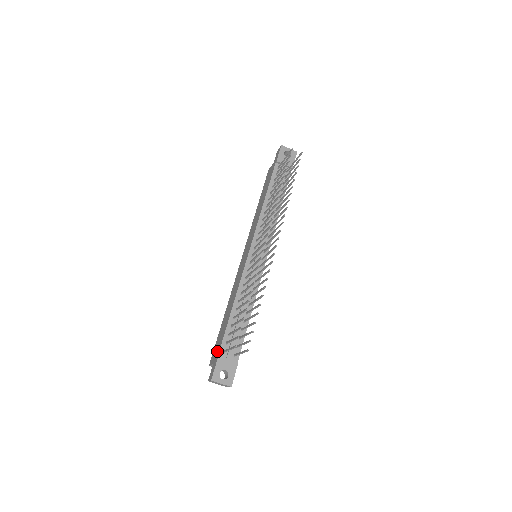
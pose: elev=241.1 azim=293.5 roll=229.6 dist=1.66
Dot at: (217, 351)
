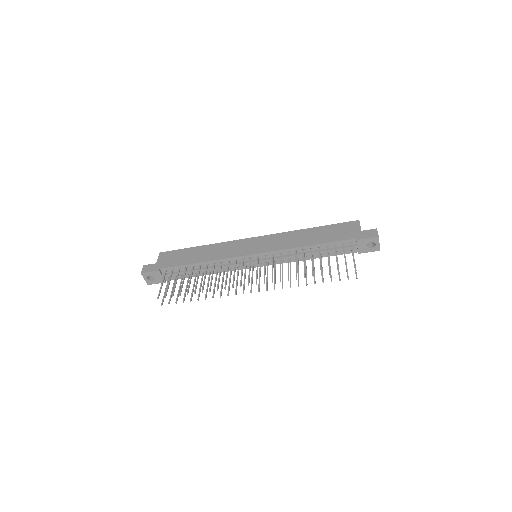
Dot at: (165, 263)
